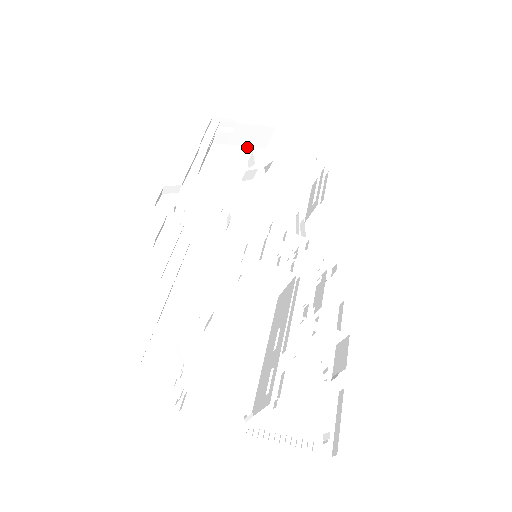
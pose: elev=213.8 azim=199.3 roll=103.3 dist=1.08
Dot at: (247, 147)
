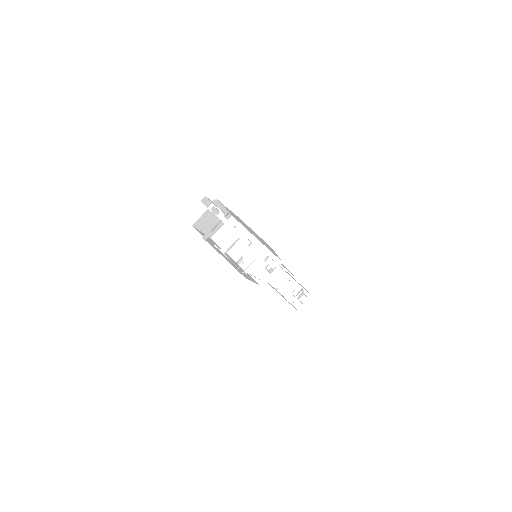
Dot at: occluded
